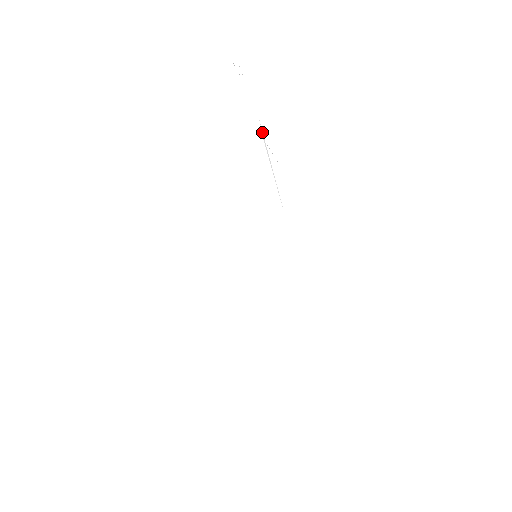
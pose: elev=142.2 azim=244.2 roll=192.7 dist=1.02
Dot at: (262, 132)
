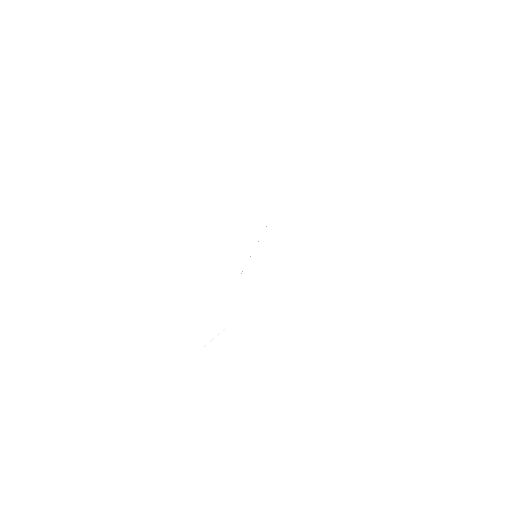
Dot at: occluded
